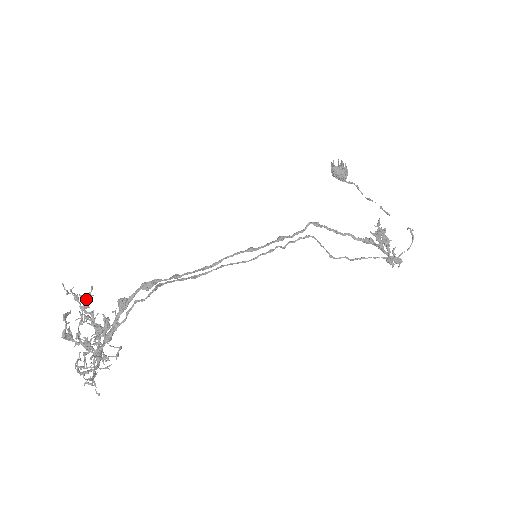
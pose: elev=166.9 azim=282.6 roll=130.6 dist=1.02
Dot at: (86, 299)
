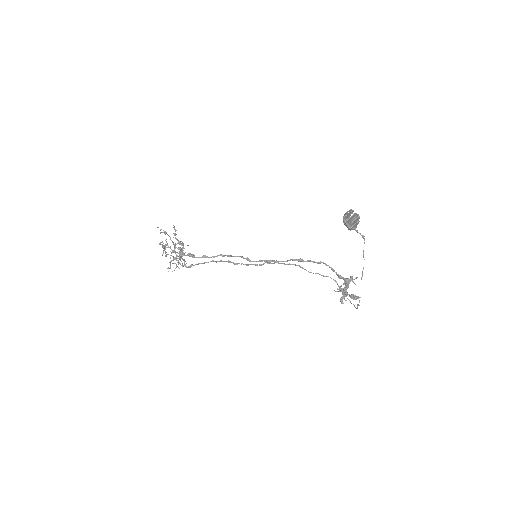
Dot at: (164, 249)
